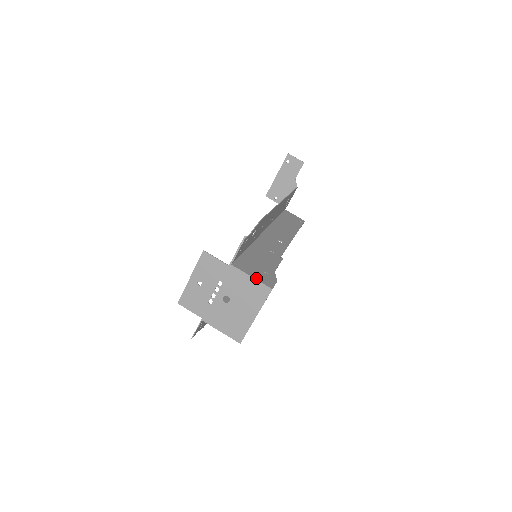
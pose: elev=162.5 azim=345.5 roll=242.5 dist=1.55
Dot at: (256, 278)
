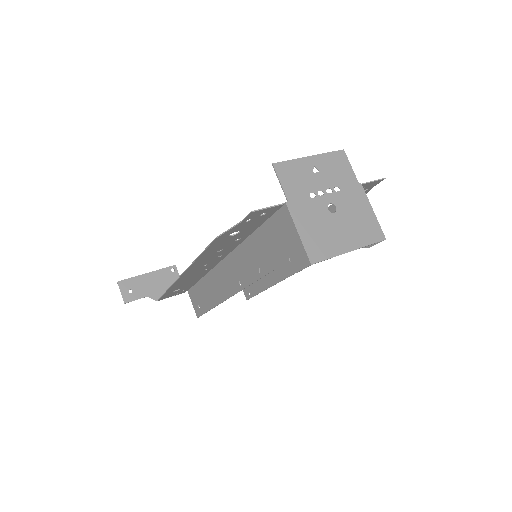
Dot at: (374, 217)
